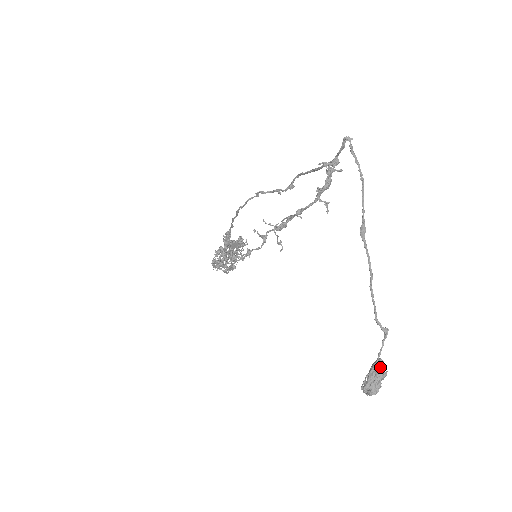
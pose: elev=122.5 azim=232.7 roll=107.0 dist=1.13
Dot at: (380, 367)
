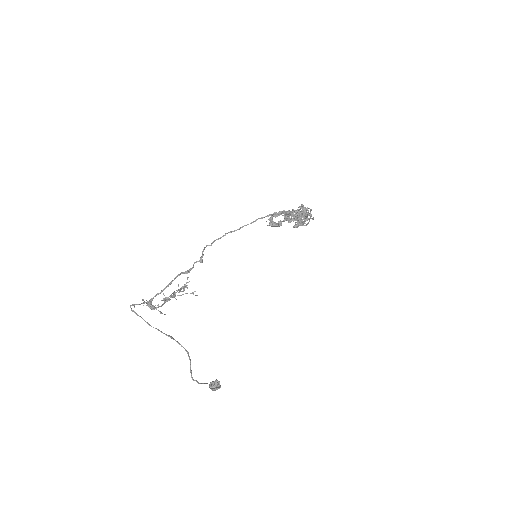
Dot at: (211, 385)
